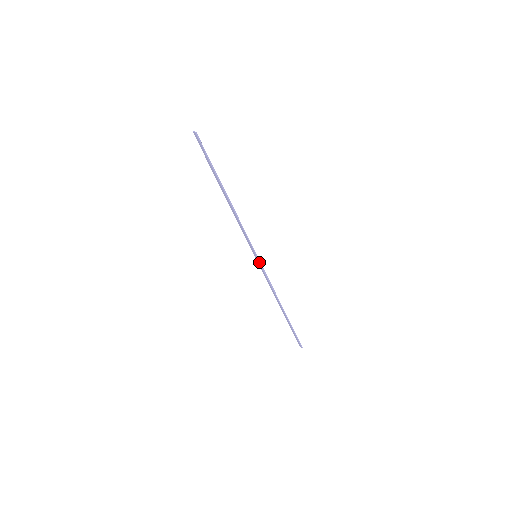
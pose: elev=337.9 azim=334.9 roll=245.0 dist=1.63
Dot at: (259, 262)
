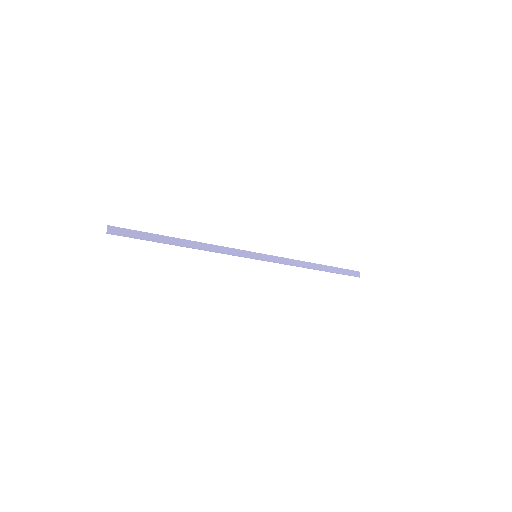
Dot at: (261, 260)
